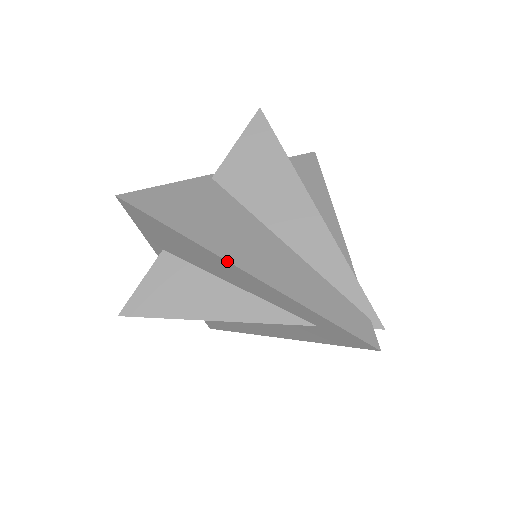
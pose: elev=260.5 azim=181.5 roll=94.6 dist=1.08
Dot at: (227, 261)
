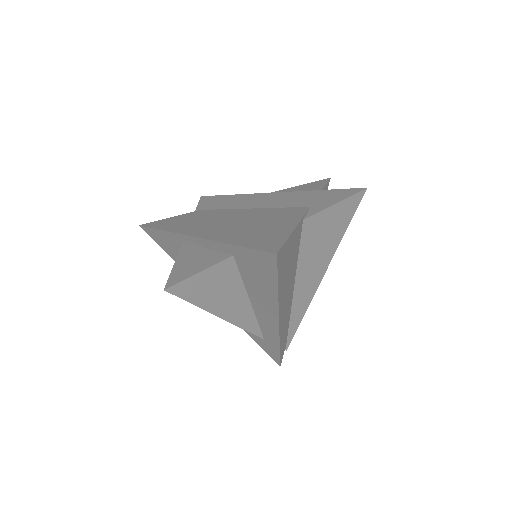
Dot at: (279, 313)
